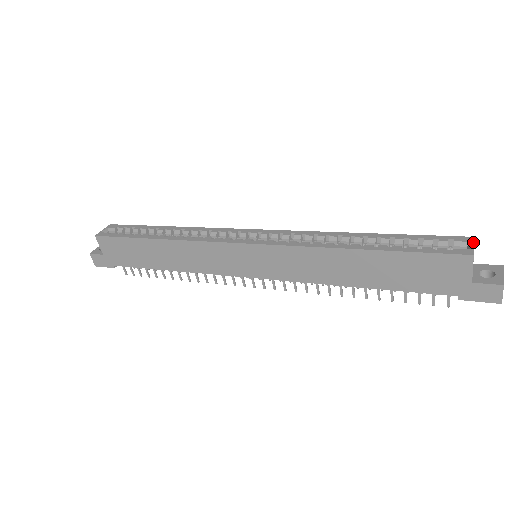
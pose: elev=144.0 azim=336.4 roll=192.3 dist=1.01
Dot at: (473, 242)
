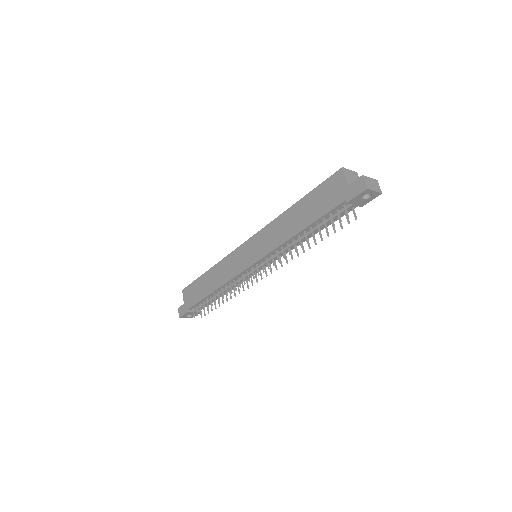
Dot at: (352, 171)
